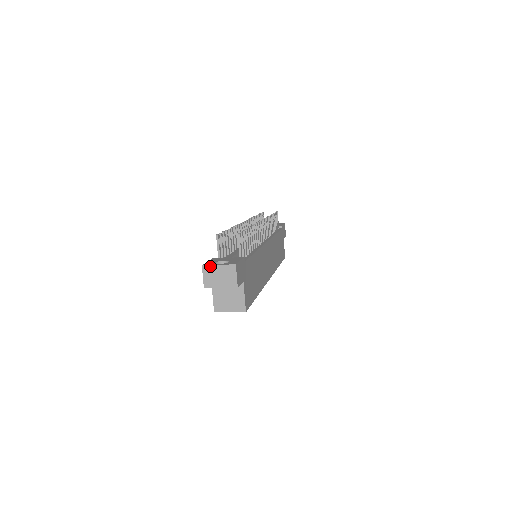
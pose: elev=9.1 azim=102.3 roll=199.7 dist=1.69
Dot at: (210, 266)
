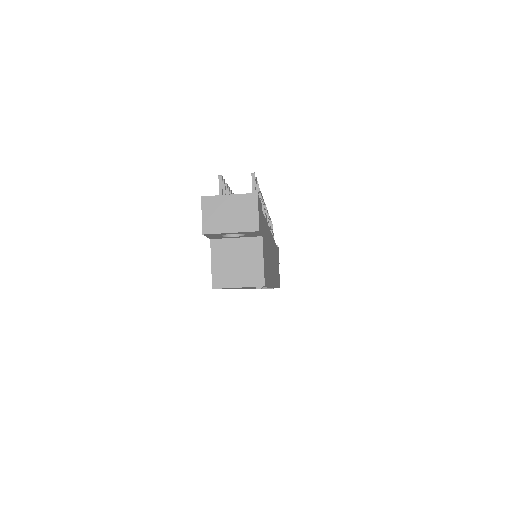
Dot at: (215, 197)
